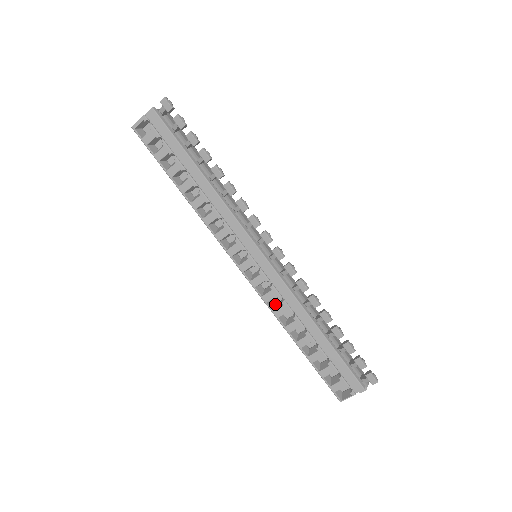
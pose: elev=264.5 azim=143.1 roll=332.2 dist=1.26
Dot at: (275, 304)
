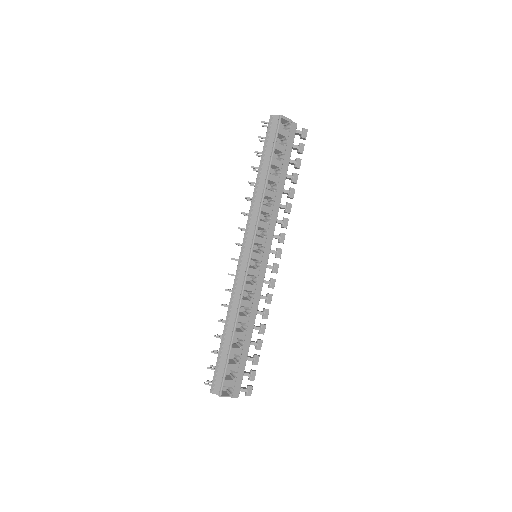
Dot at: occluded
